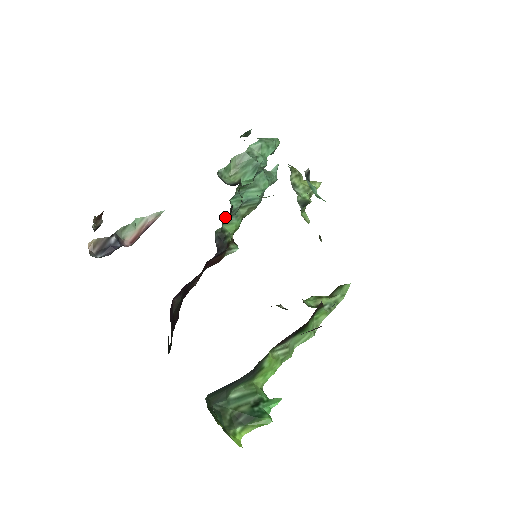
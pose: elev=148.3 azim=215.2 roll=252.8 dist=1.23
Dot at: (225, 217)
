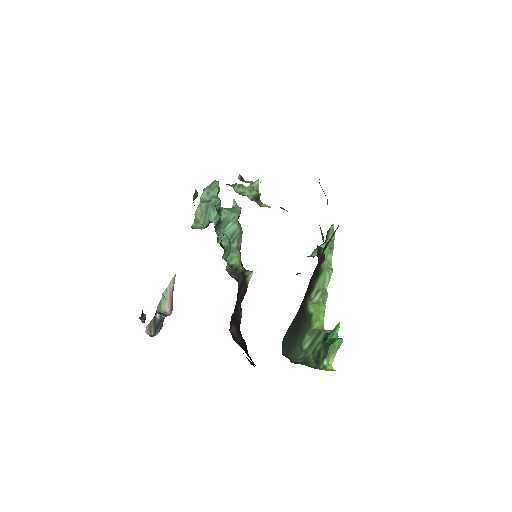
Dot at: (225, 257)
